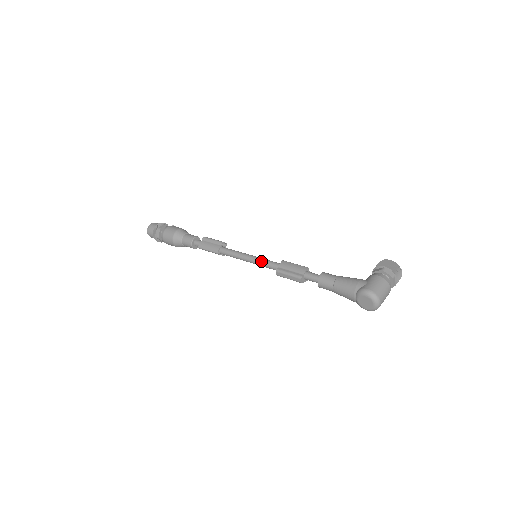
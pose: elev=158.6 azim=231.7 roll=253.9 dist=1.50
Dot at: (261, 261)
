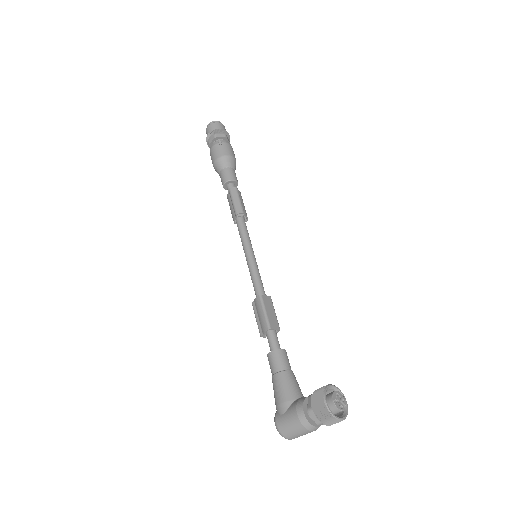
Dot at: (250, 275)
